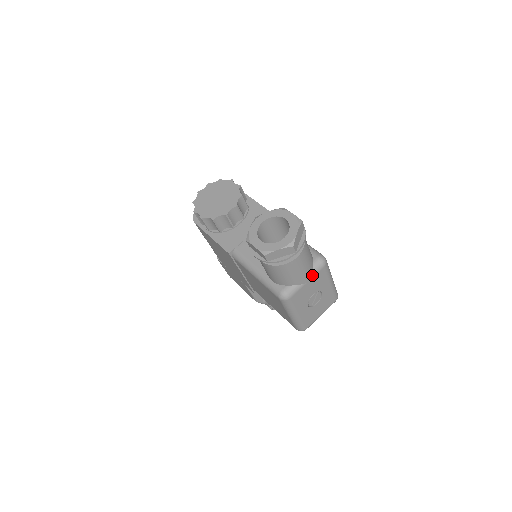
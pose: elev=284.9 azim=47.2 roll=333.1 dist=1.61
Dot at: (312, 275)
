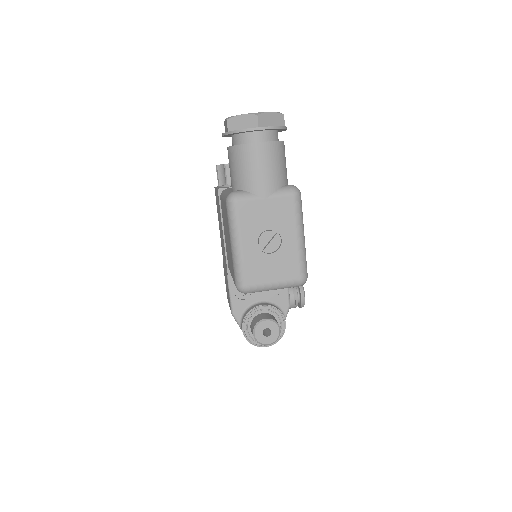
Dot at: (274, 194)
